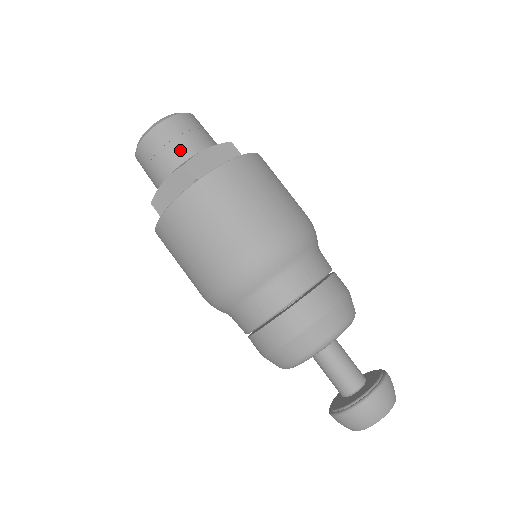
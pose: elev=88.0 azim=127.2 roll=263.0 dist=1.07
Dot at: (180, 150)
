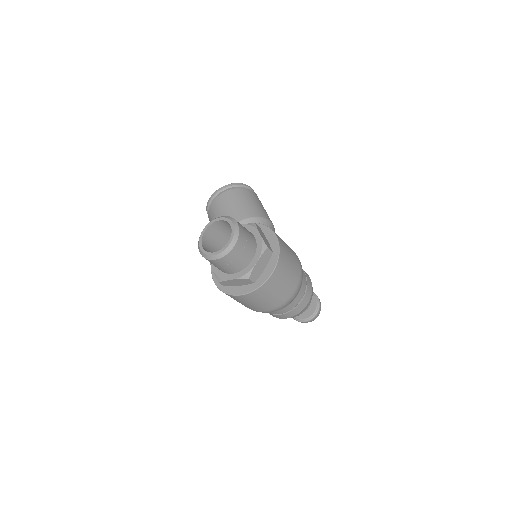
Dot at: (240, 263)
